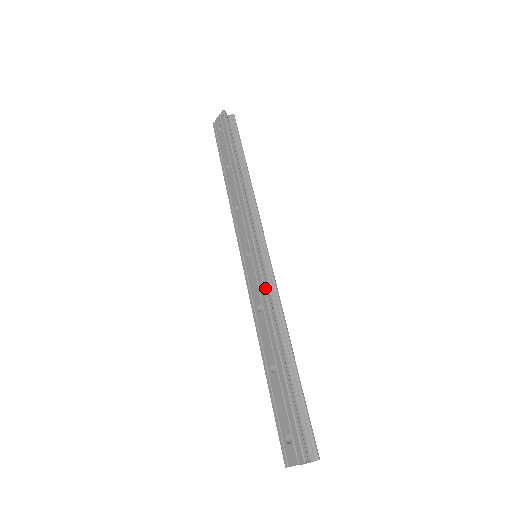
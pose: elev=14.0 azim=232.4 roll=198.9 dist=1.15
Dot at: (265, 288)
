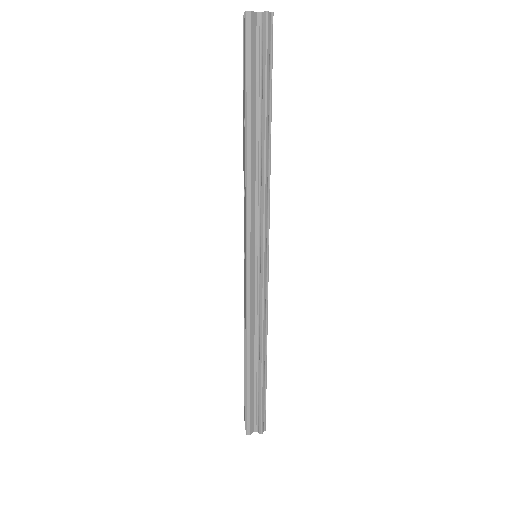
Dot at: (247, 306)
